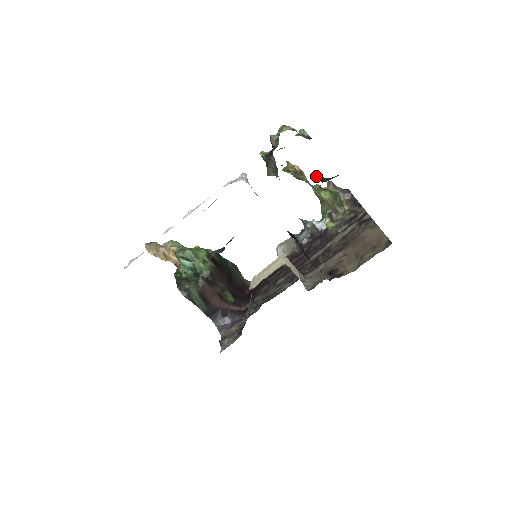
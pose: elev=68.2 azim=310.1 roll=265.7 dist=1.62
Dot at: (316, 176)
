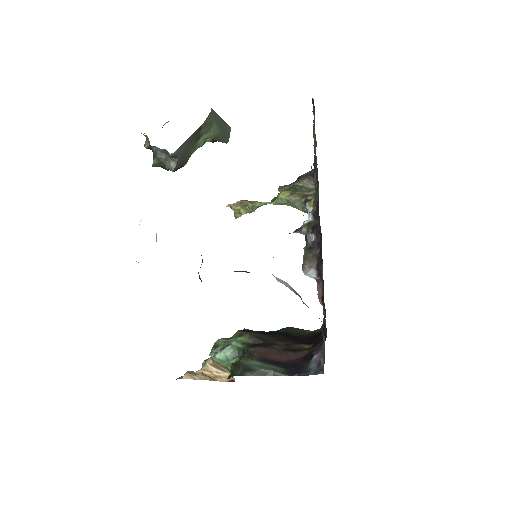
Dot at: (210, 139)
